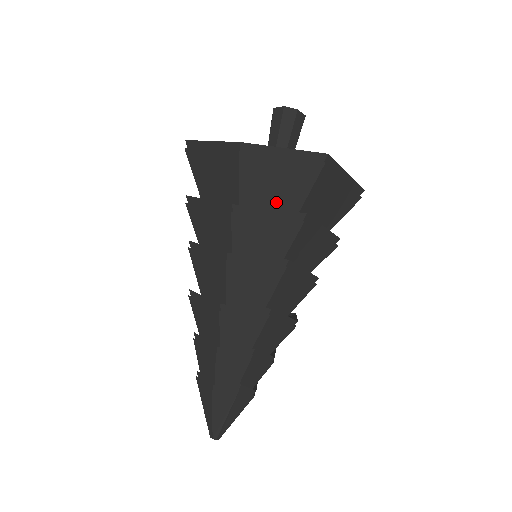
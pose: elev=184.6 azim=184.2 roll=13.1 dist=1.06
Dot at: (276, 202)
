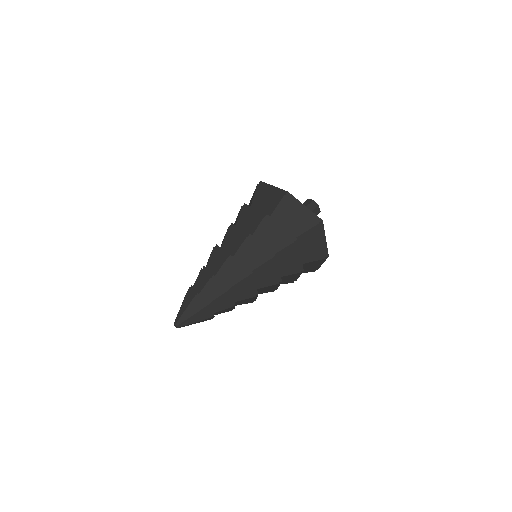
Dot at: (286, 228)
